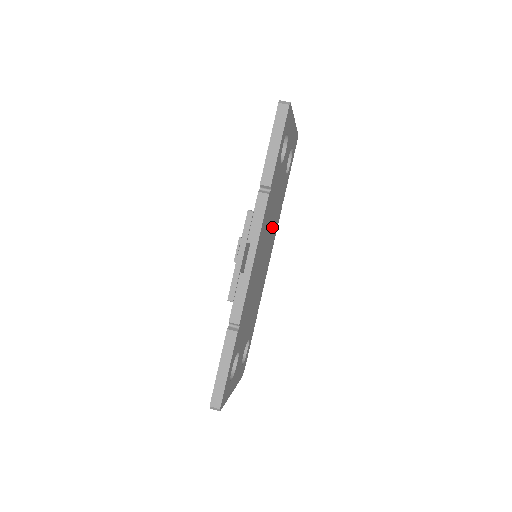
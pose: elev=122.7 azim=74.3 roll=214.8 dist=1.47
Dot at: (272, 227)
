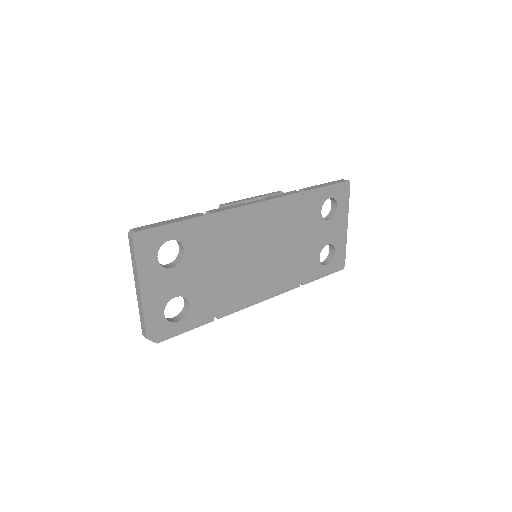
Dot at: (283, 259)
